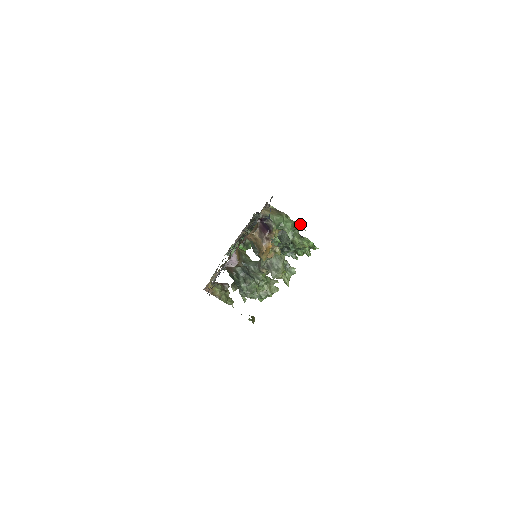
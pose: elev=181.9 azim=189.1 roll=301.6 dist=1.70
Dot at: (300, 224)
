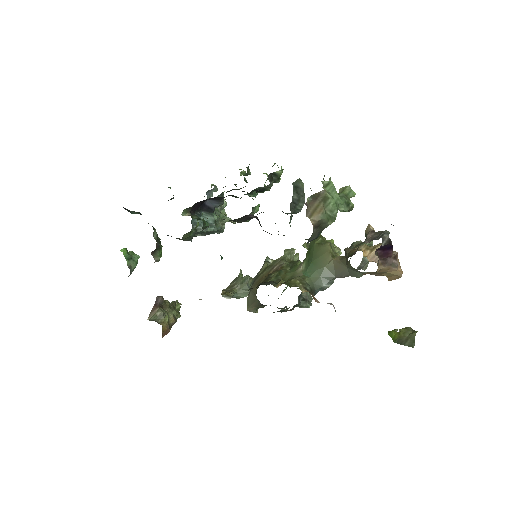
Dot at: (329, 178)
